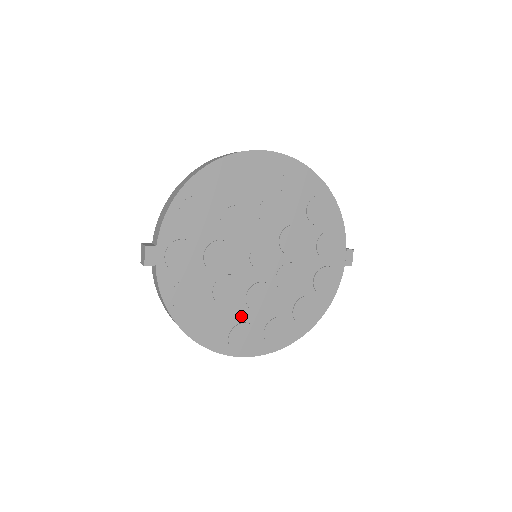
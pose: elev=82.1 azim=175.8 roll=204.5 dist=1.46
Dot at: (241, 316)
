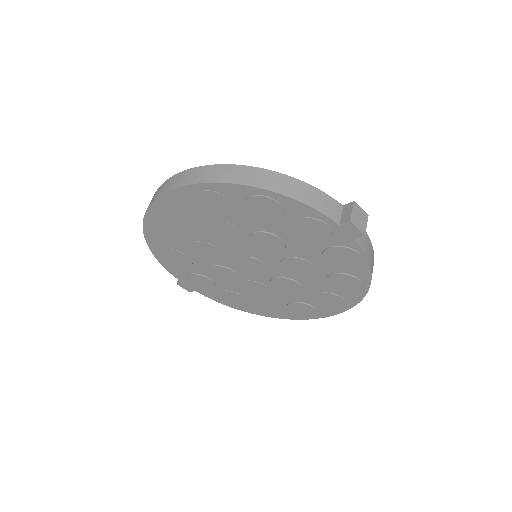
Dot at: (285, 299)
